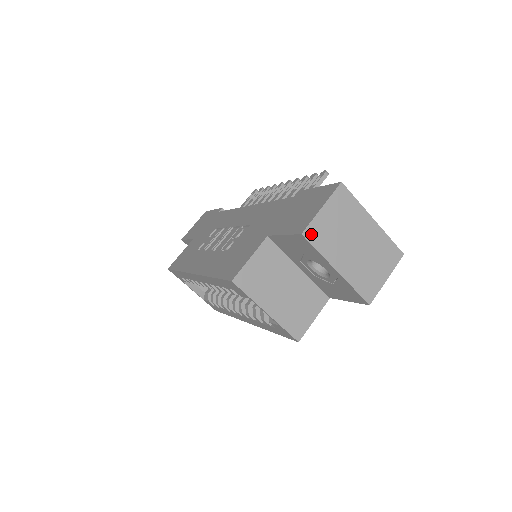
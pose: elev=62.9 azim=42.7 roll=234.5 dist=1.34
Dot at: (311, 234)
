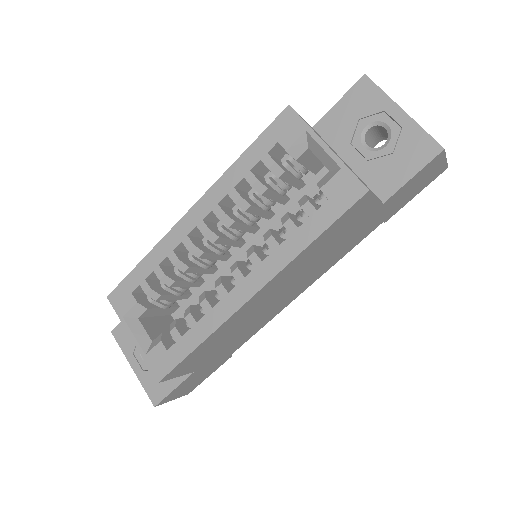
Dot at: (372, 82)
